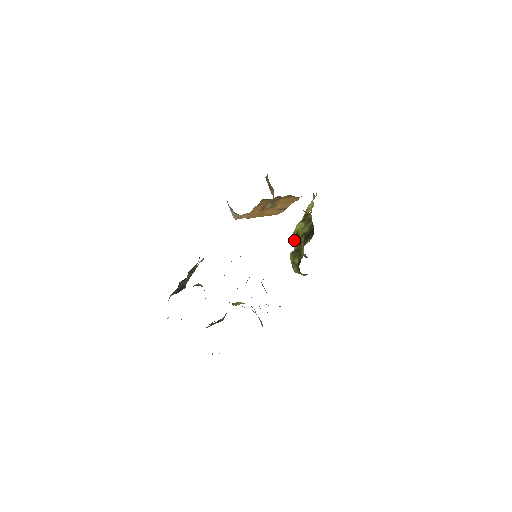
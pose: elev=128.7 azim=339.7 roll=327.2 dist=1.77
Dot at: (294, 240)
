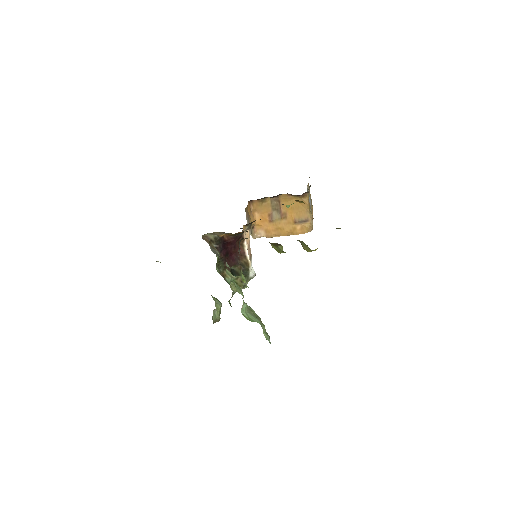
Dot at: occluded
